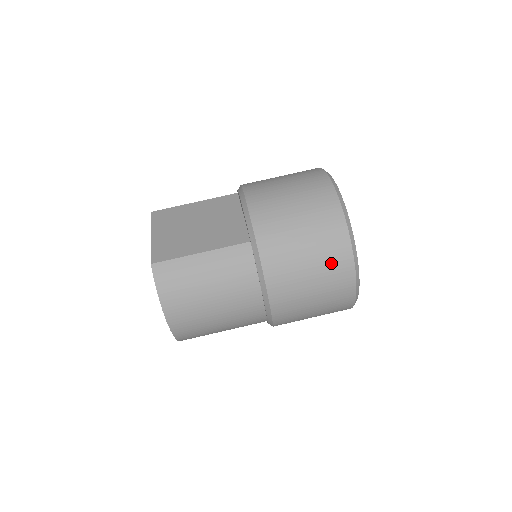
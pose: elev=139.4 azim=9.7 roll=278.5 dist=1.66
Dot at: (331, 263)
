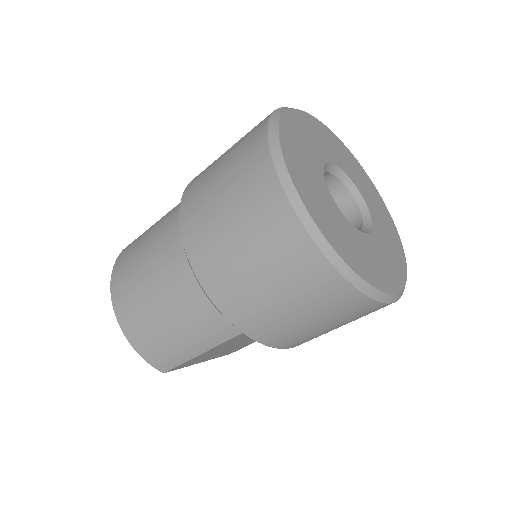
Dot at: (243, 163)
